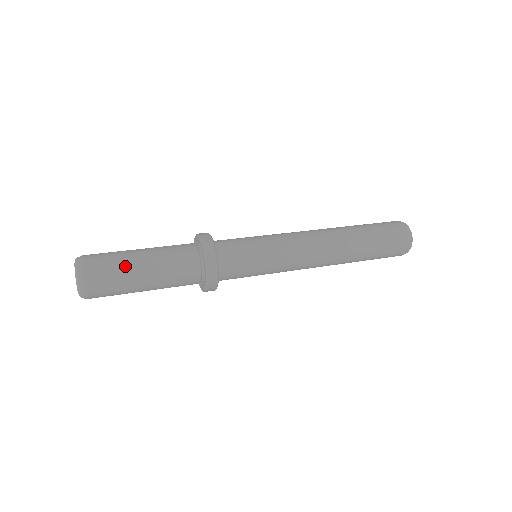
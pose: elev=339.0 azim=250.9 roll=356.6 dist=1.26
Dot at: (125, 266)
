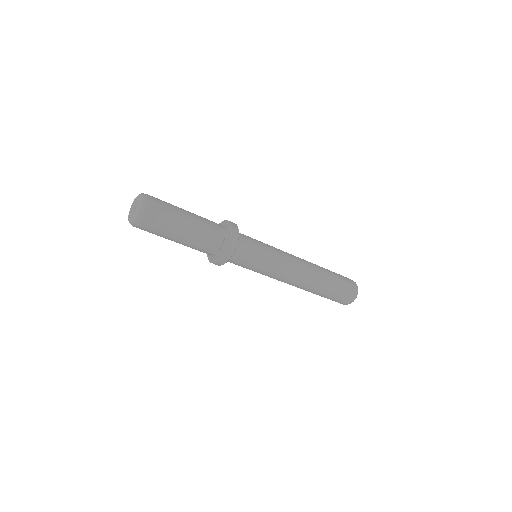
Dot at: (176, 211)
